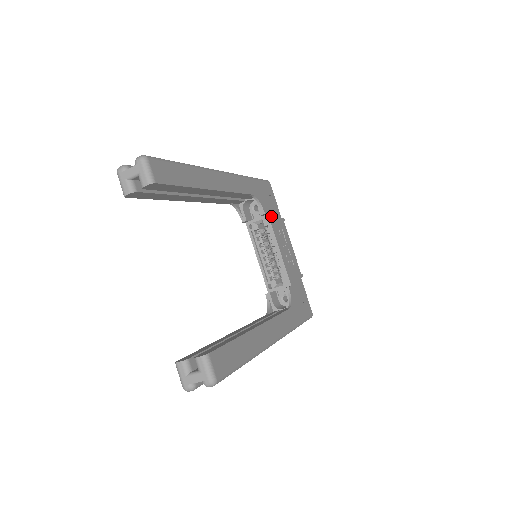
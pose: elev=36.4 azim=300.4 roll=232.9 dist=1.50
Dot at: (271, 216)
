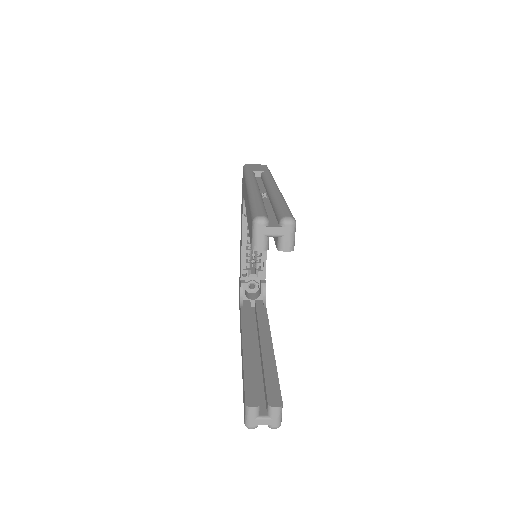
Dot at: occluded
